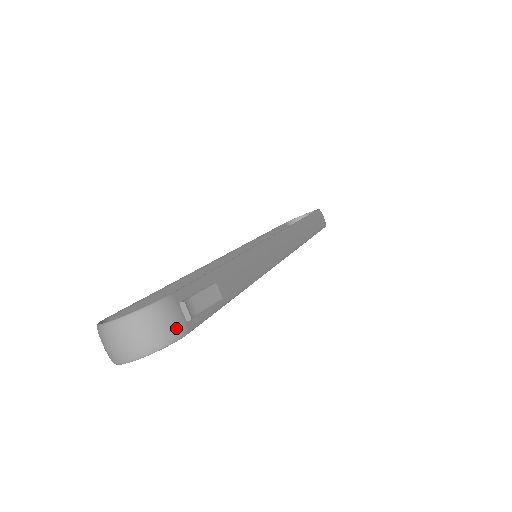
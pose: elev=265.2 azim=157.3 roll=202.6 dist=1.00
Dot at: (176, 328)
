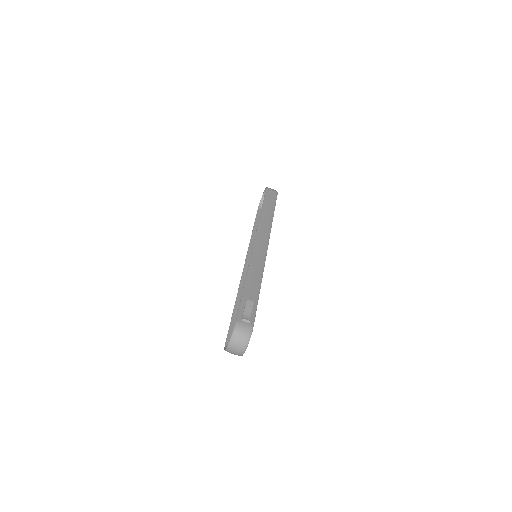
Dot at: (248, 329)
